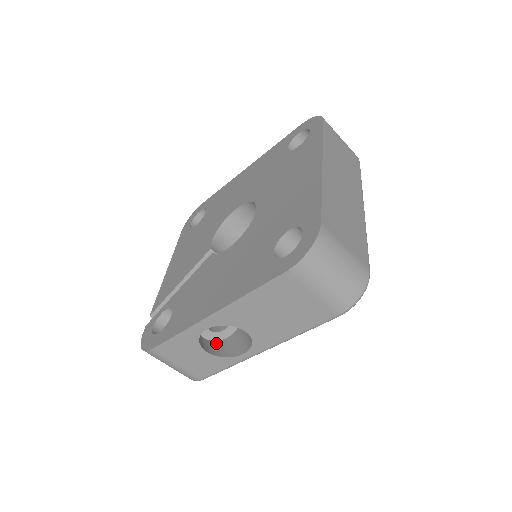
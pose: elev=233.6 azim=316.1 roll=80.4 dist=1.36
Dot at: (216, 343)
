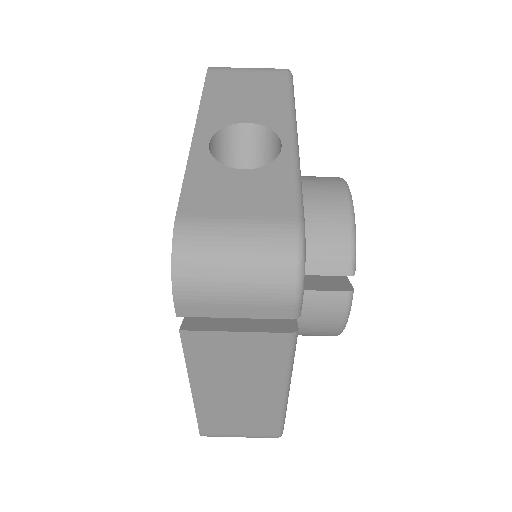
Dot at: occluded
